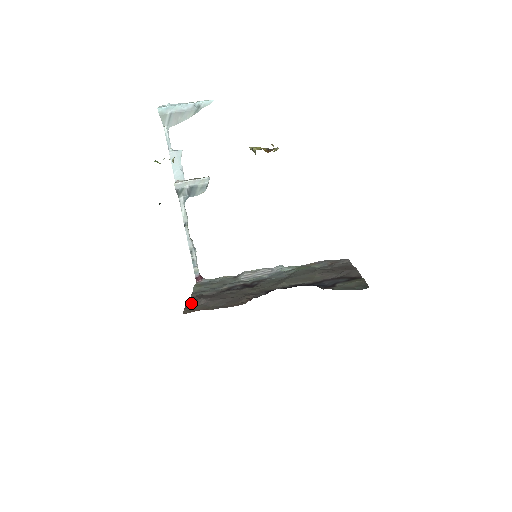
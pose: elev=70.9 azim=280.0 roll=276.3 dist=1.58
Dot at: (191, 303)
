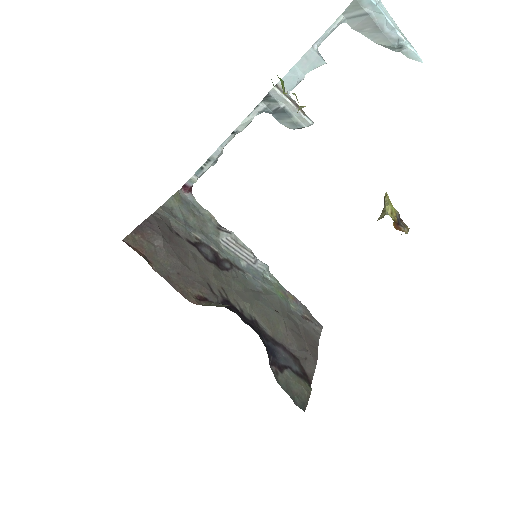
Dot at: (146, 230)
